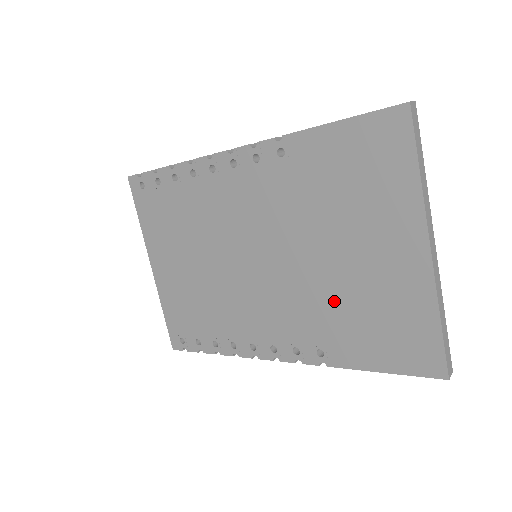
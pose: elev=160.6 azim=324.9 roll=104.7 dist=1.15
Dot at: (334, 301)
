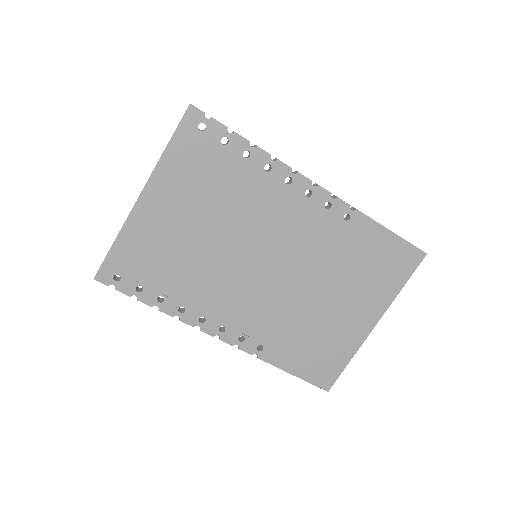
Dot at: (300, 322)
